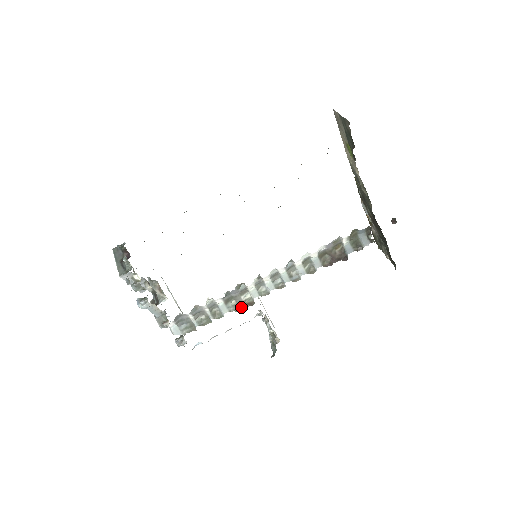
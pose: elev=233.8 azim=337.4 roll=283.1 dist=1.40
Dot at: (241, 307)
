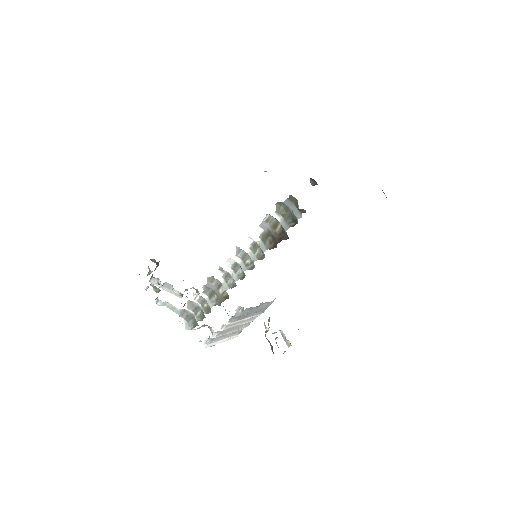
Dot at: (221, 301)
